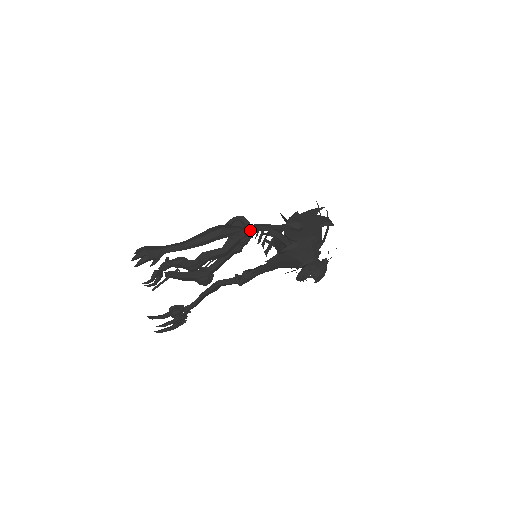
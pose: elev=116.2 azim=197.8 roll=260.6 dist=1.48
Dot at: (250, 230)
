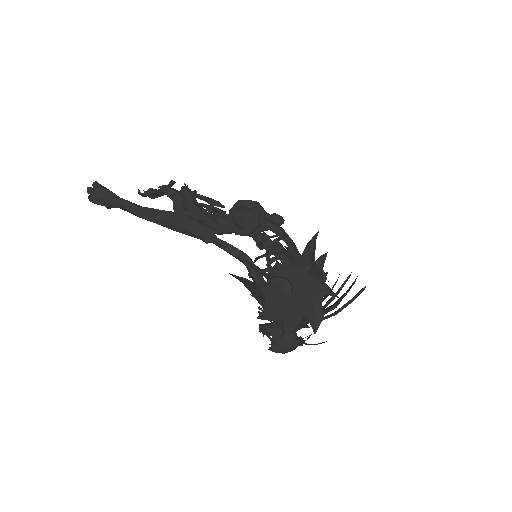
Dot at: (223, 249)
